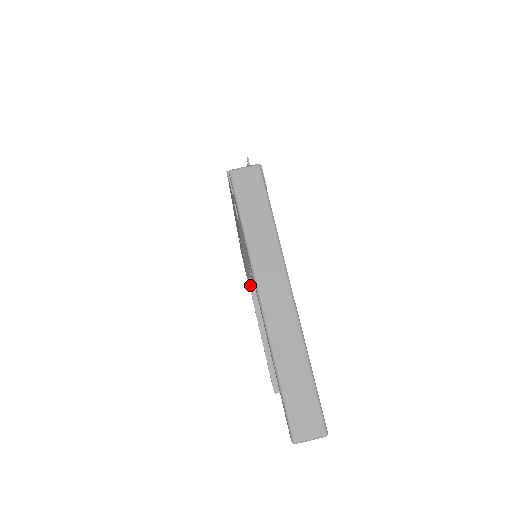
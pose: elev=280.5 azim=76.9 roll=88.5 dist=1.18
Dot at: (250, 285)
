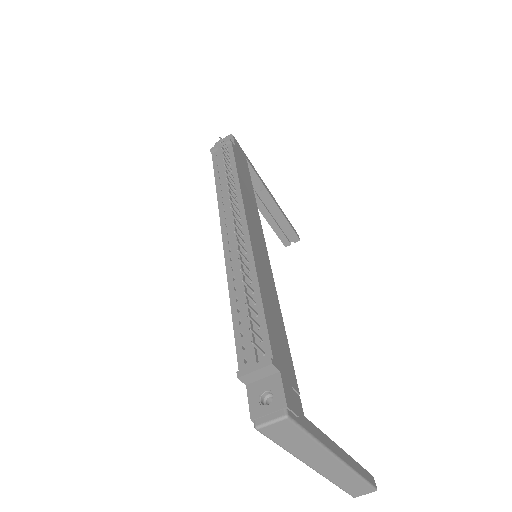
Dot at: occluded
